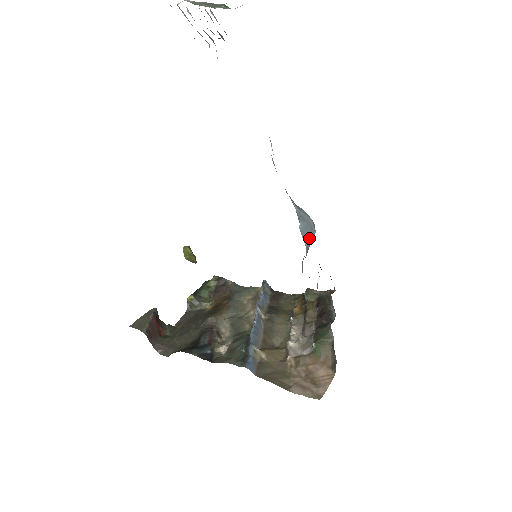
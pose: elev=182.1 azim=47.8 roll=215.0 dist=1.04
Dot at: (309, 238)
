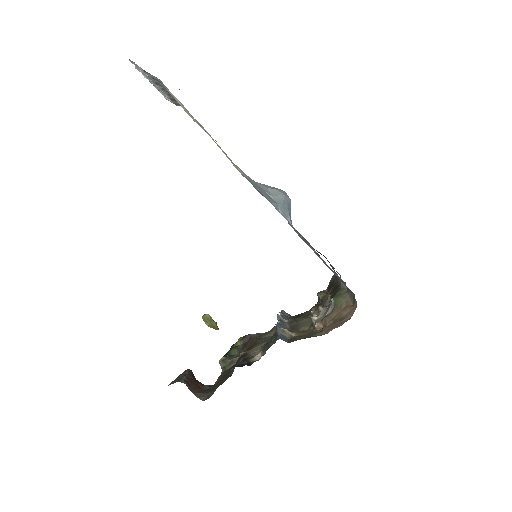
Dot at: (289, 211)
